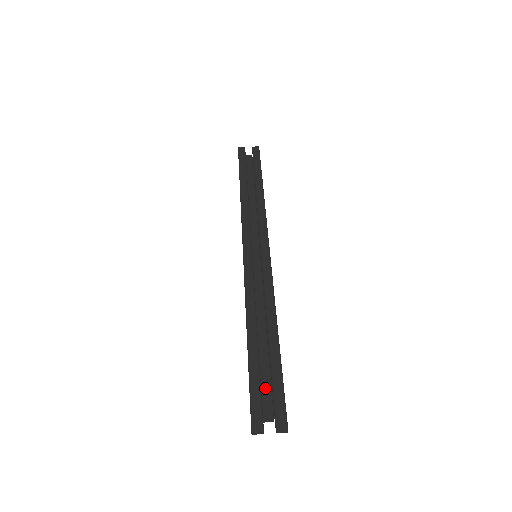
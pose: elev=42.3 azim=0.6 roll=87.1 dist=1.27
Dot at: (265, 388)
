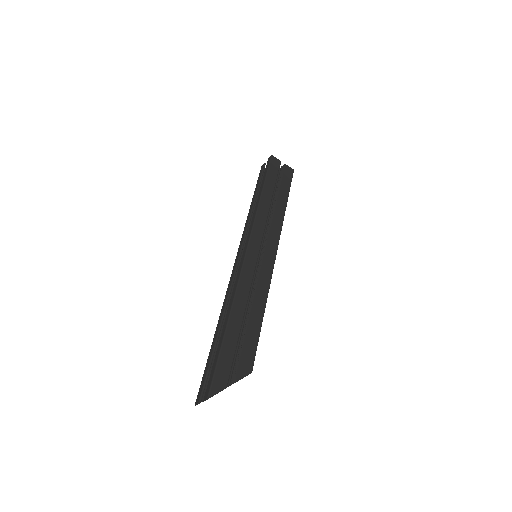
Dot at: occluded
